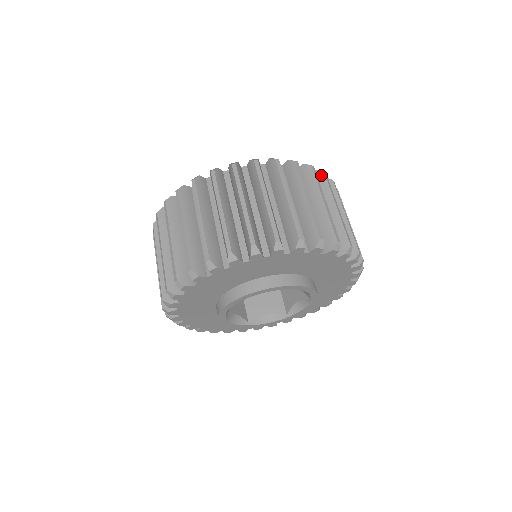
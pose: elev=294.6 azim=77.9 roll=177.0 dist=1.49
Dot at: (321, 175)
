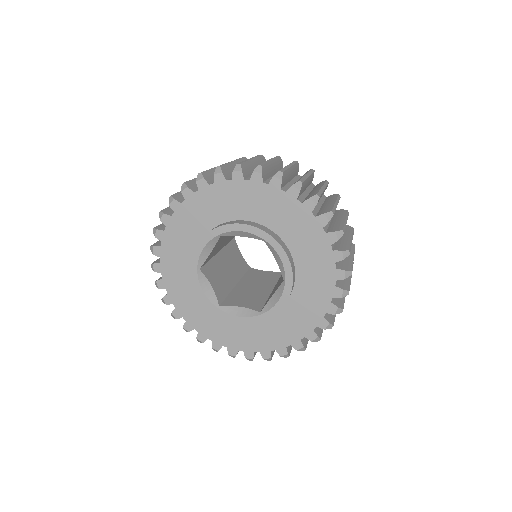
Dot at: (335, 195)
